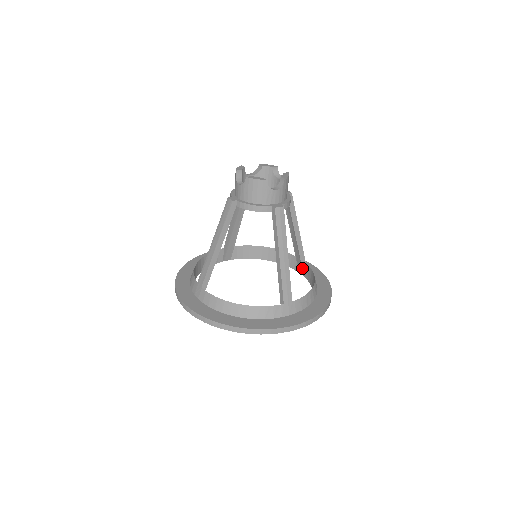
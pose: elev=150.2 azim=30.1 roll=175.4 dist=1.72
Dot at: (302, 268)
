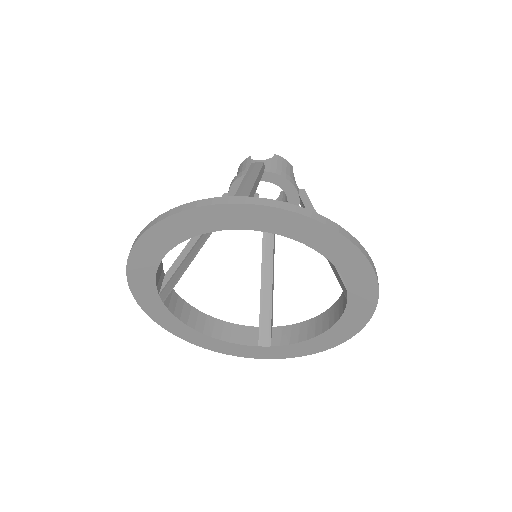
Dot at: (271, 330)
